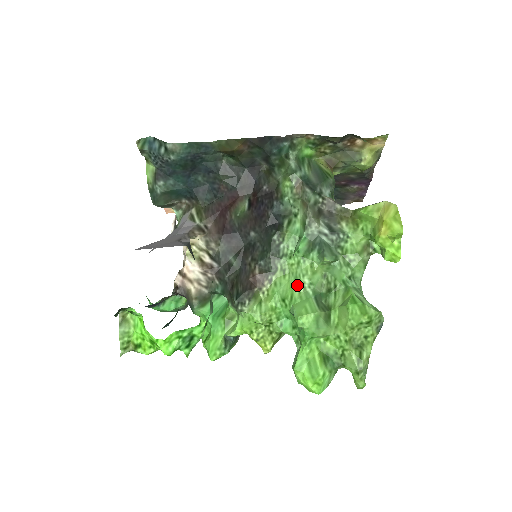
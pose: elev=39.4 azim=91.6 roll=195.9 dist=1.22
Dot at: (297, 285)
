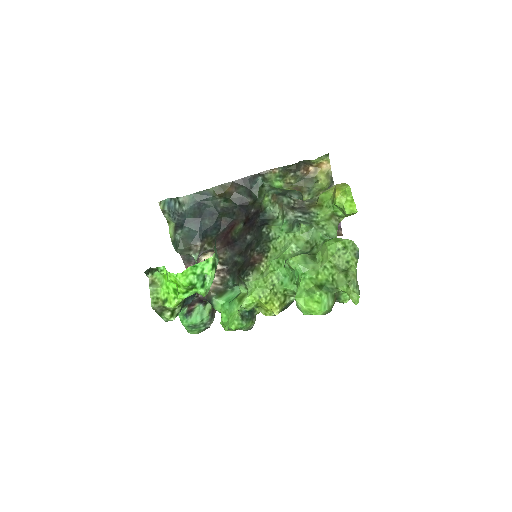
Dot at: (287, 251)
